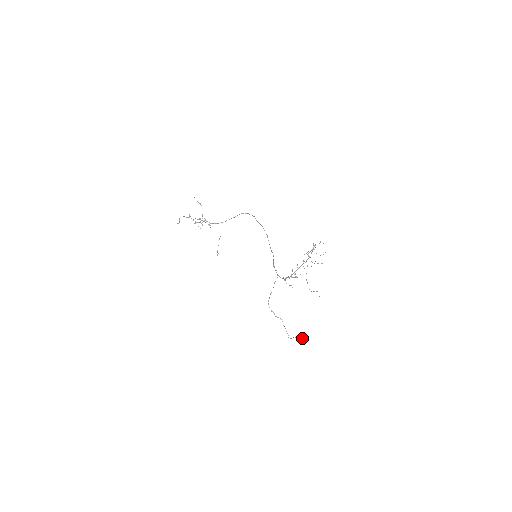
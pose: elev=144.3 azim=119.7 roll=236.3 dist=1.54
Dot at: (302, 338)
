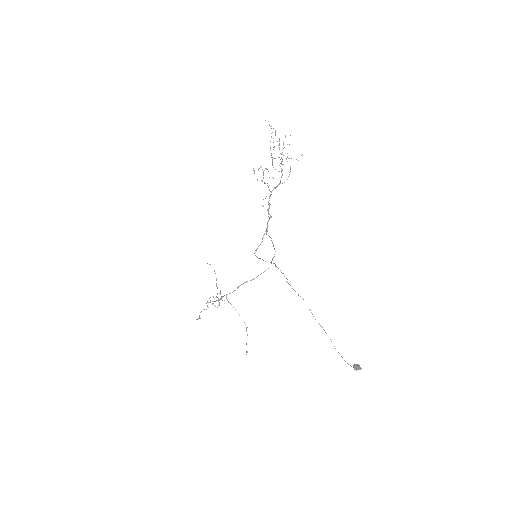
Dot at: (355, 365)
